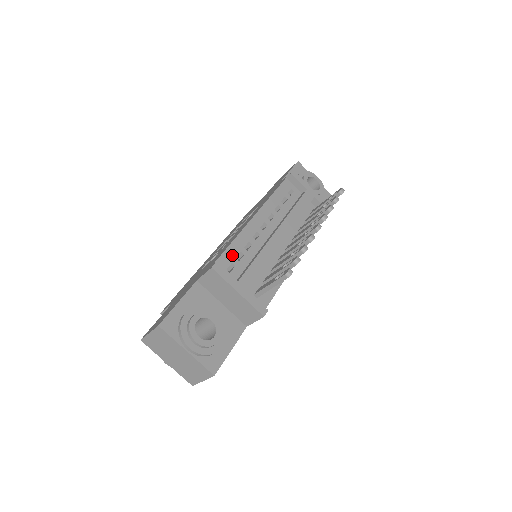
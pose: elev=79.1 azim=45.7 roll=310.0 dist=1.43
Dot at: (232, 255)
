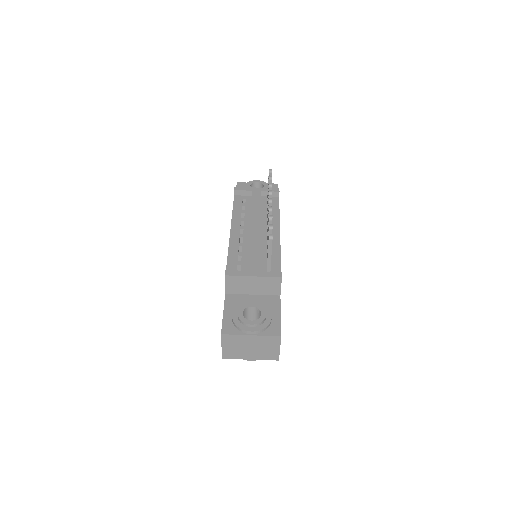
Dot at: (234, 261)
